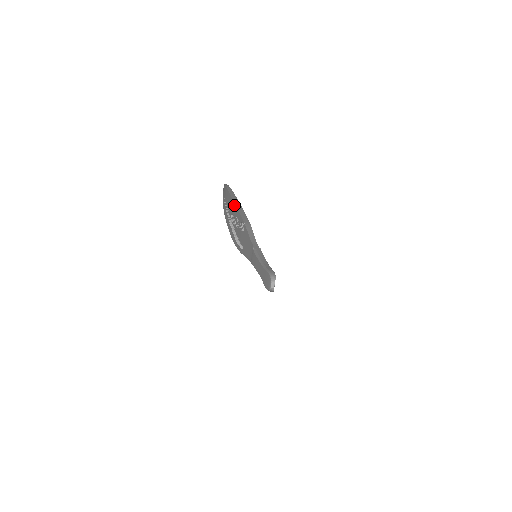
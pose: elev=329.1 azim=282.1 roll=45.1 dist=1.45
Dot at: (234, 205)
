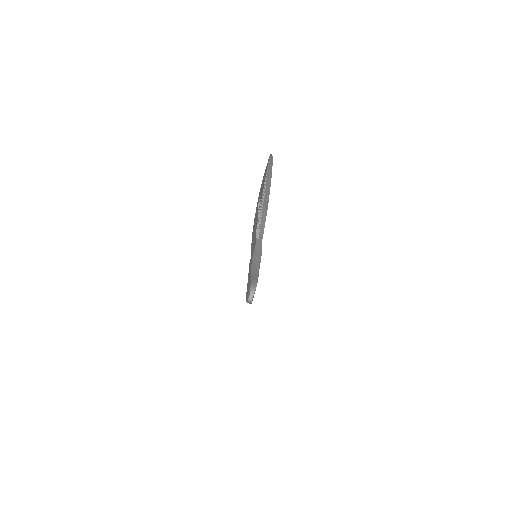
Dot at: (263, 186)
